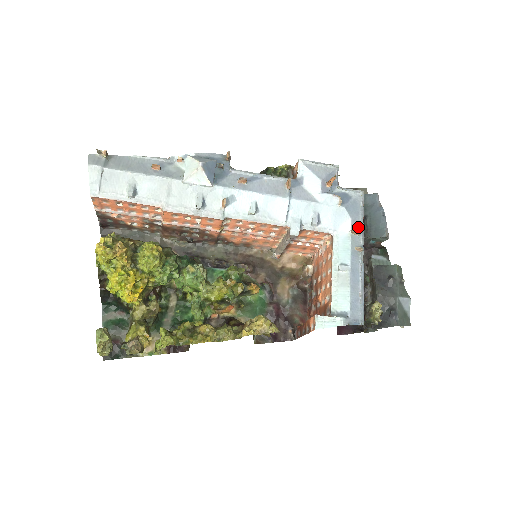
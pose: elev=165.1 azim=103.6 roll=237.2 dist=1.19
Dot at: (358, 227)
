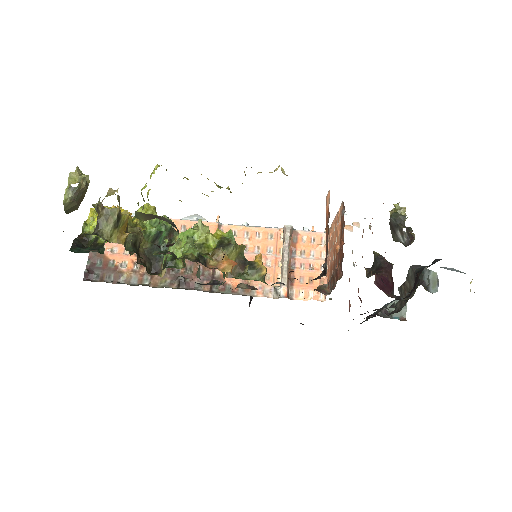
Dot at: occluded
